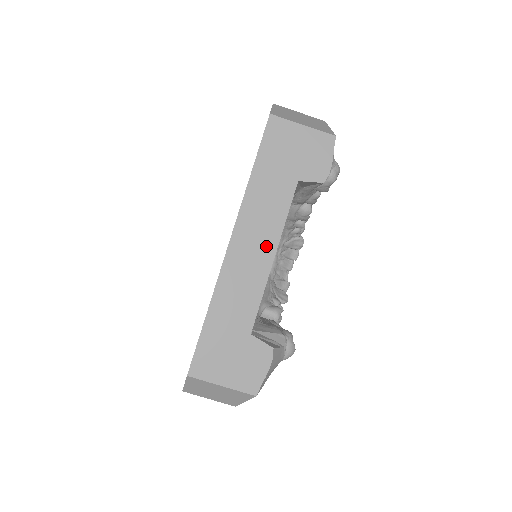
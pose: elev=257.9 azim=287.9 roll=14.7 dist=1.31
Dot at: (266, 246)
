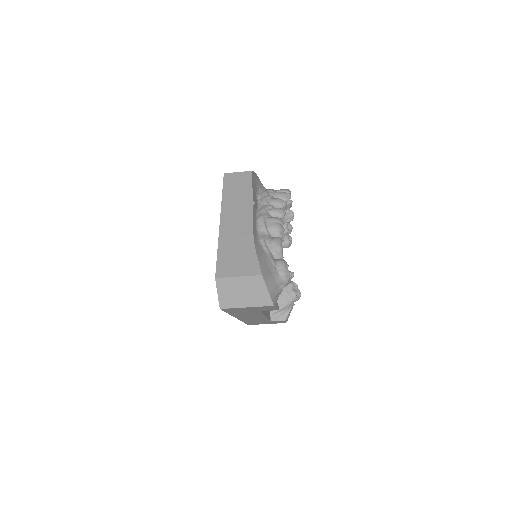
Dot at: occluded
